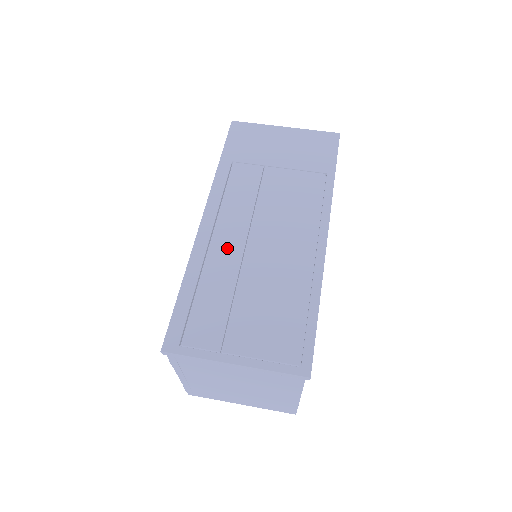
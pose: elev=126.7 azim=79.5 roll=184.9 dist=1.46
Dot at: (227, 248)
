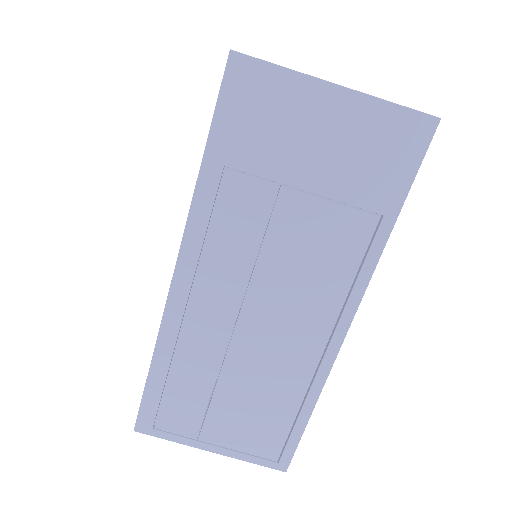
Dot at: (208, 327)
